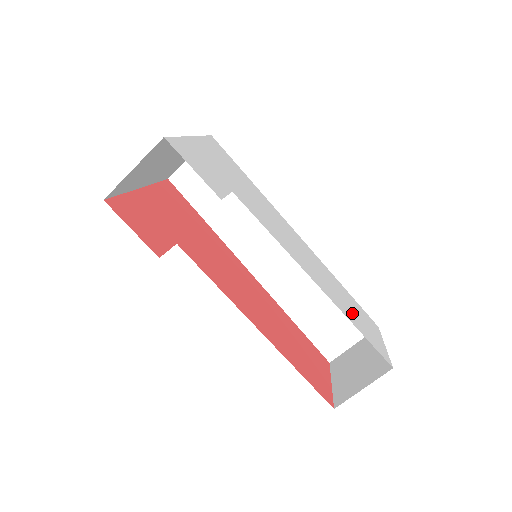
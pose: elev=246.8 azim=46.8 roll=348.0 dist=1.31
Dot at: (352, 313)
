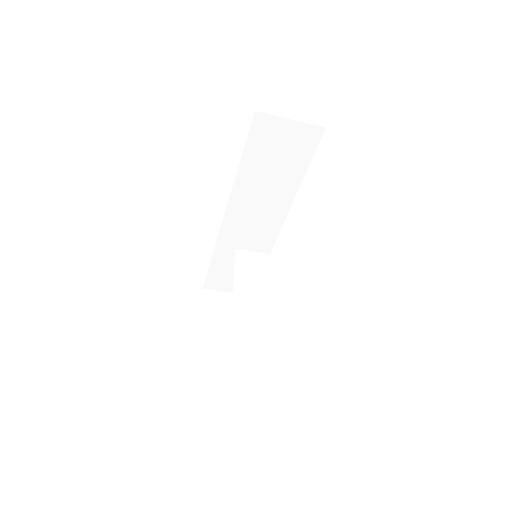
Dot at: occluded
